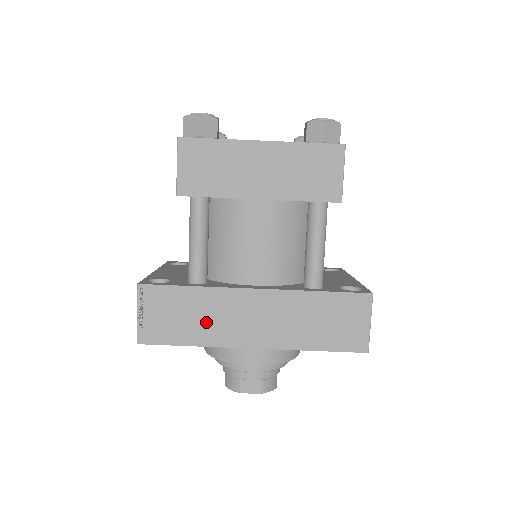
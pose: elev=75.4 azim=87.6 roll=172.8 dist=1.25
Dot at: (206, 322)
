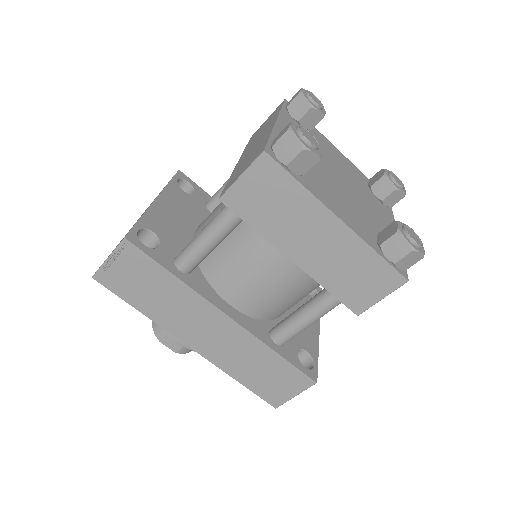
Dot at: (166, 306)
